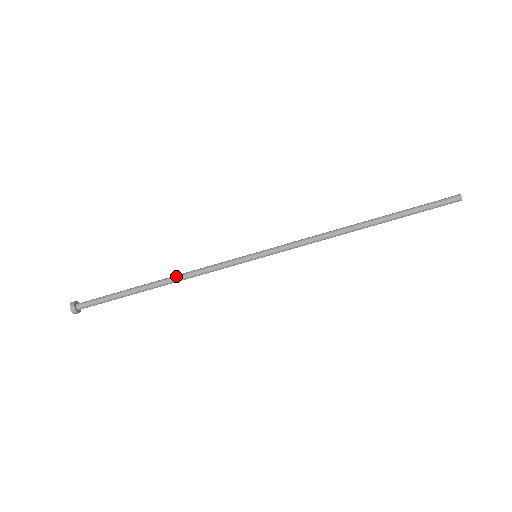
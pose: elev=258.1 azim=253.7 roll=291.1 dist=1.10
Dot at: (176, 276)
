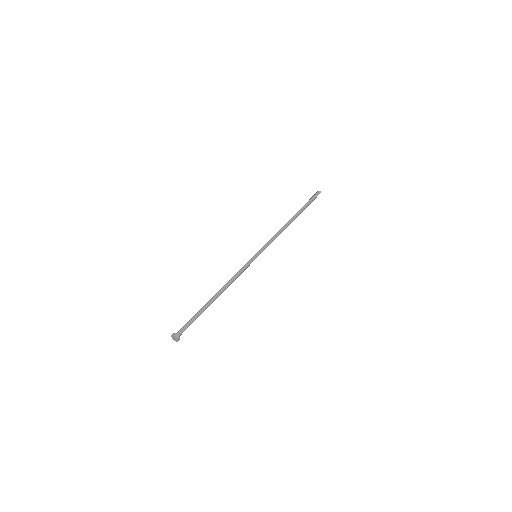
Dot at: (224, 286)
